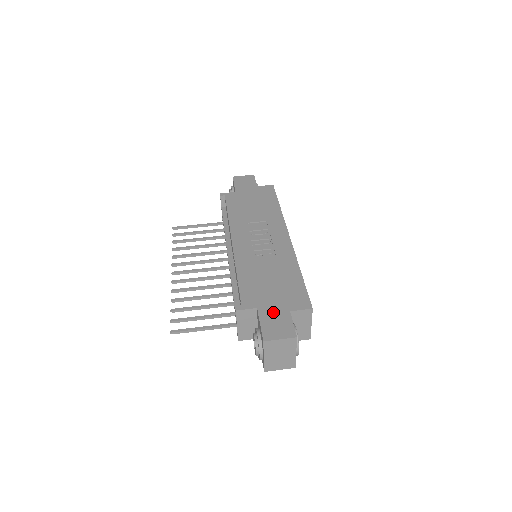
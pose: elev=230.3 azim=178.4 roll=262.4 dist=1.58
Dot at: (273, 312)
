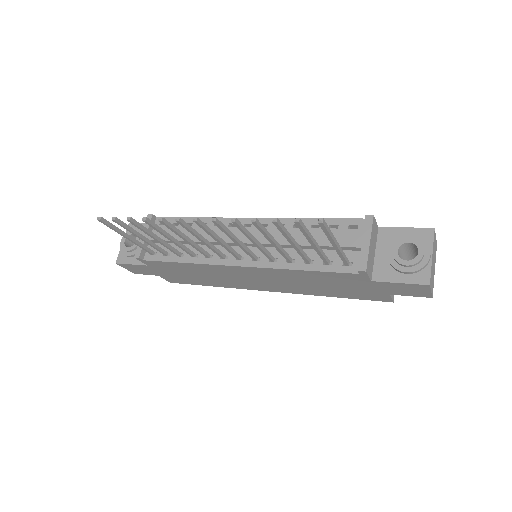
Dot at: occluded
